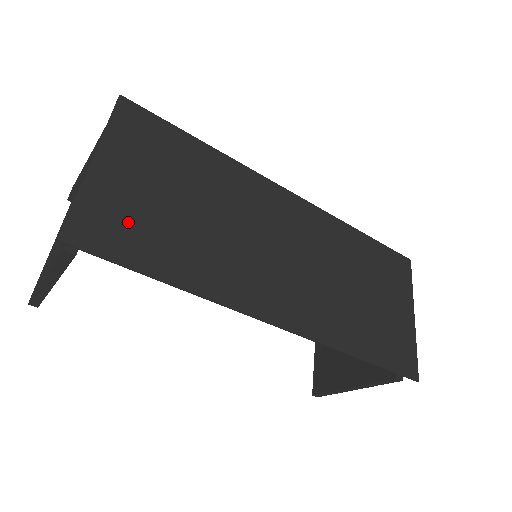
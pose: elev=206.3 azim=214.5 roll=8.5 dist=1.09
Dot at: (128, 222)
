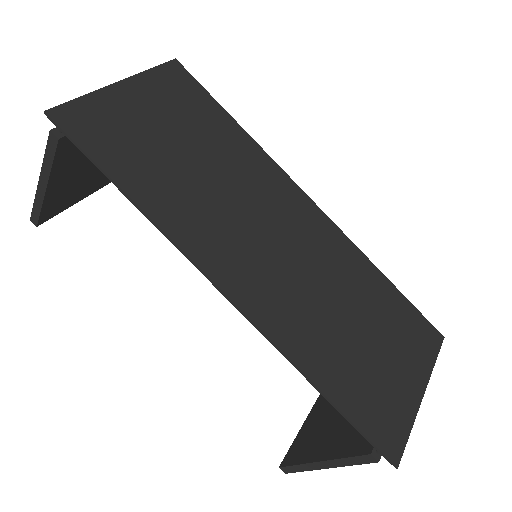
Dot at: (119, 133)
